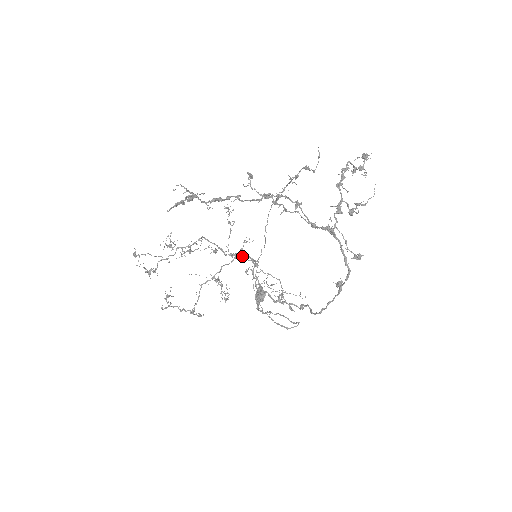
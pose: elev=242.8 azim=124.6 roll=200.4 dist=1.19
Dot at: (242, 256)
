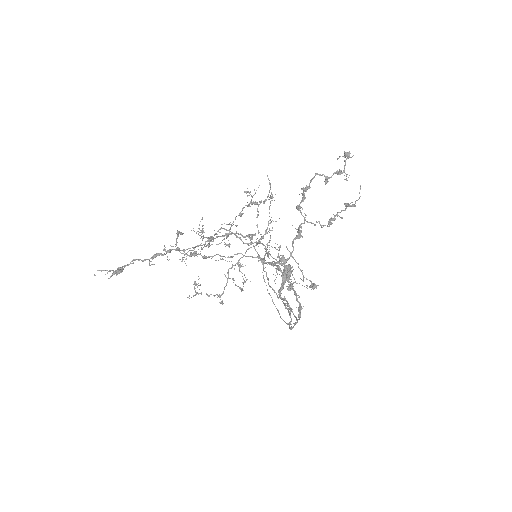
Dot at: (260, 243)
